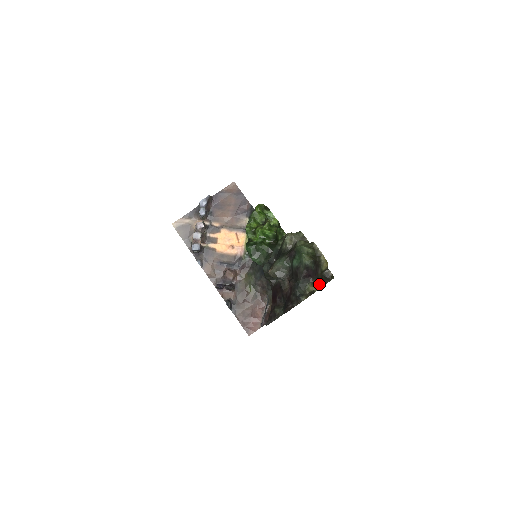
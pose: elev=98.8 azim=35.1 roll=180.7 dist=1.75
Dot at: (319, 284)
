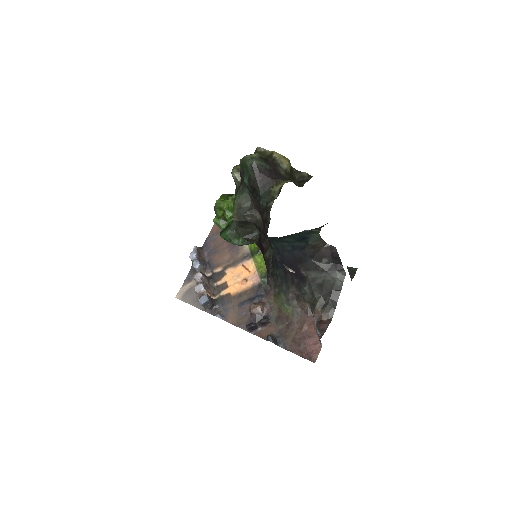
Dot at: (286, 180)
